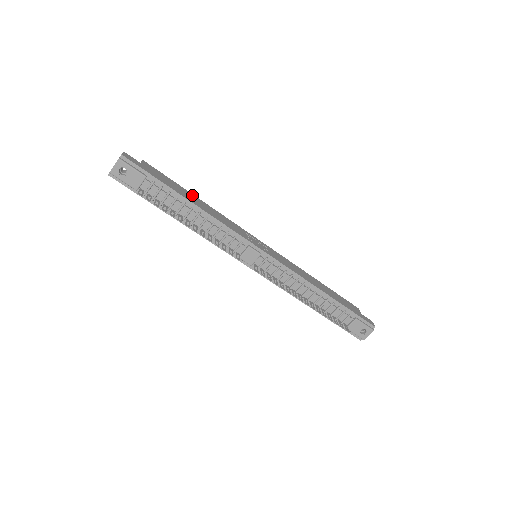
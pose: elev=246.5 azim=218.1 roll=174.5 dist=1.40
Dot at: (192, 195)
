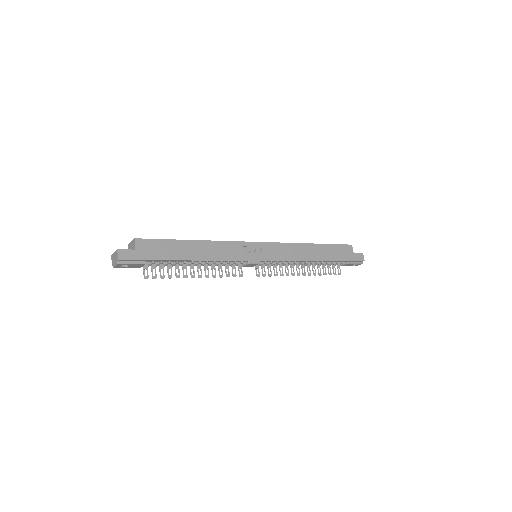
Dot at: (189, 243)
